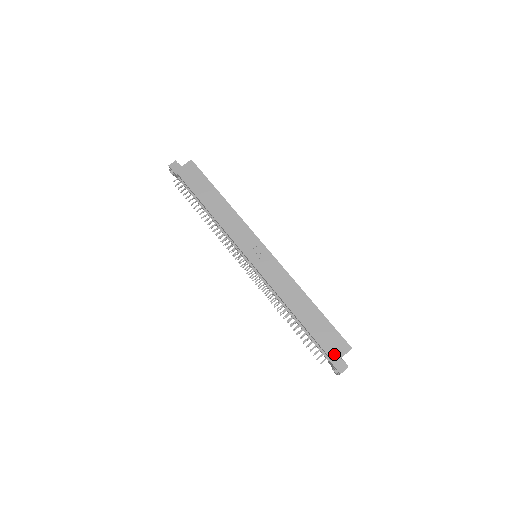
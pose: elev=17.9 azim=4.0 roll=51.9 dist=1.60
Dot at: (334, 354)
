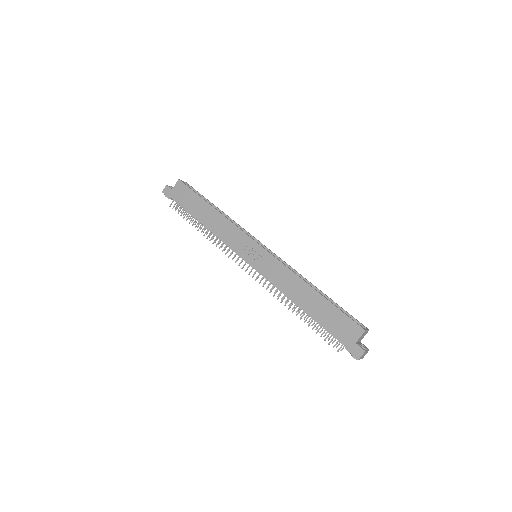
Dot at: (348, 340)
